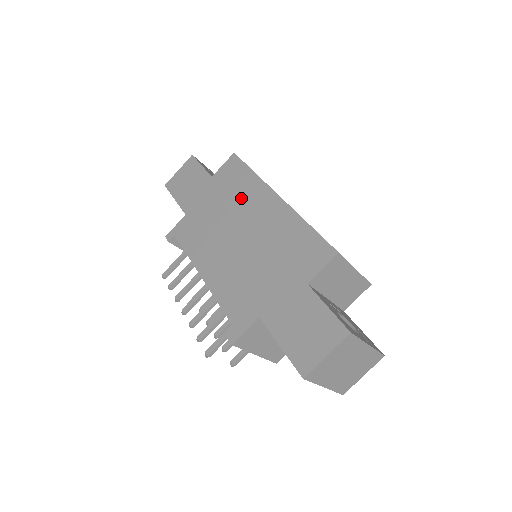
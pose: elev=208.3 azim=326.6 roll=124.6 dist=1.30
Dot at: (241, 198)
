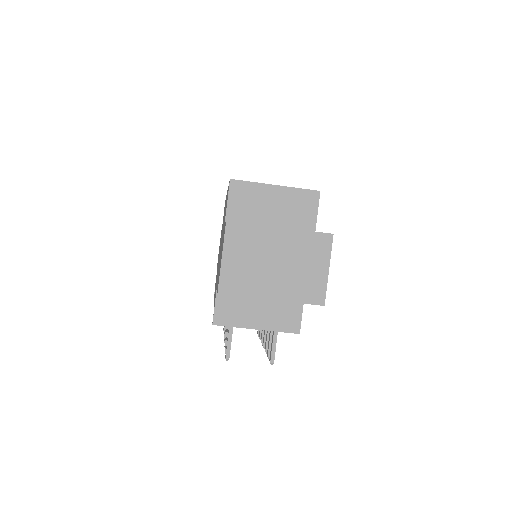
Dot at: occluded
